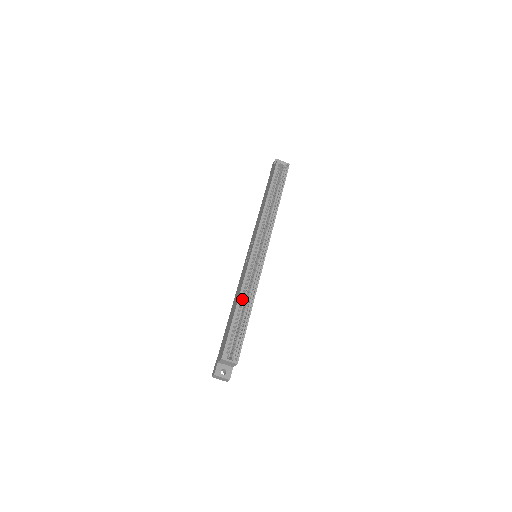
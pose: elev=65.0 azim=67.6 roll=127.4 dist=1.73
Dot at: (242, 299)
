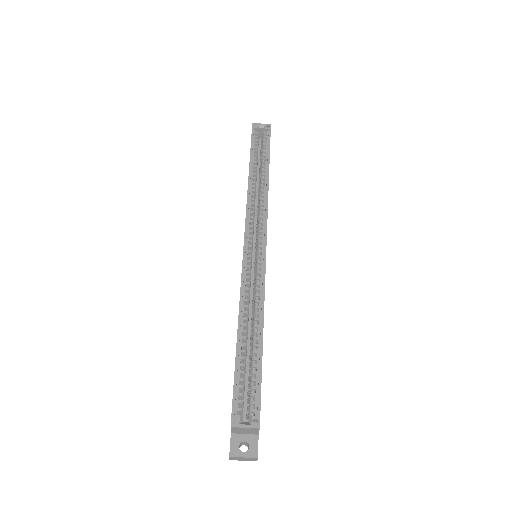
Dot at: (246, 322)
